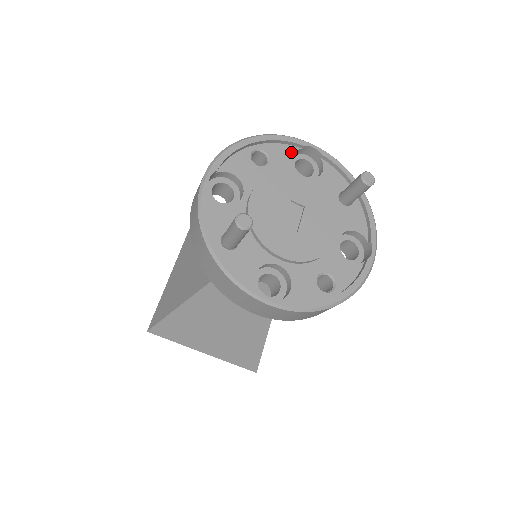
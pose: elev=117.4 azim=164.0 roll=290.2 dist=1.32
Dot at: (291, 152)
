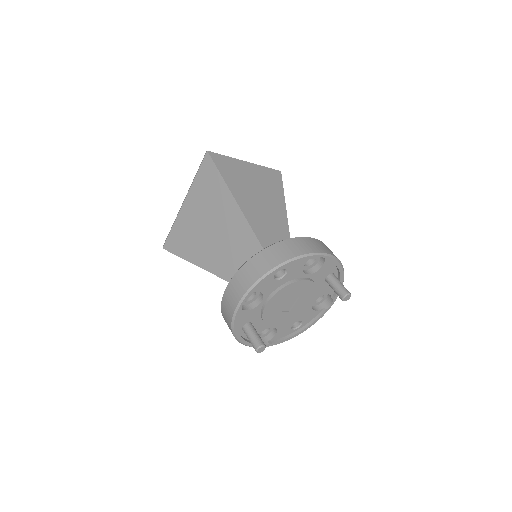
Dot at: (305, 262)
